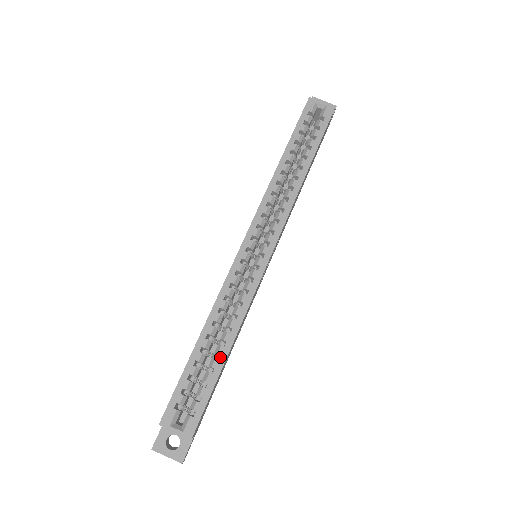
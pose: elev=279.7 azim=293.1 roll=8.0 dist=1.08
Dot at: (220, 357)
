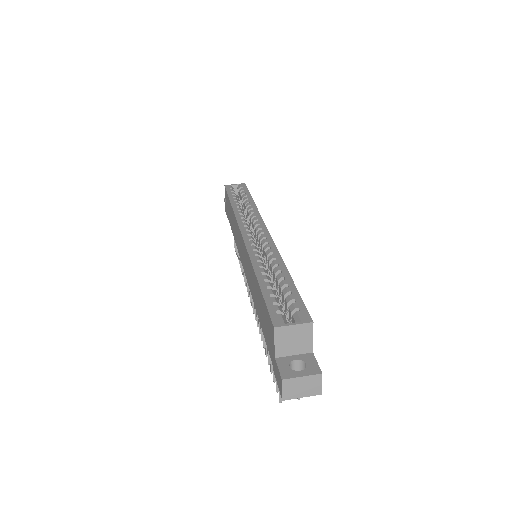
Dot at: (285, 278)
